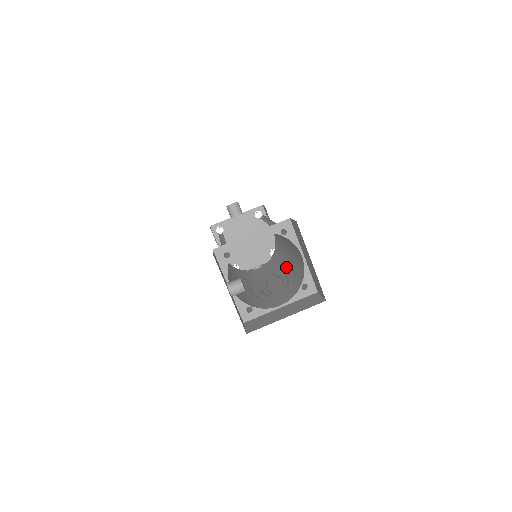
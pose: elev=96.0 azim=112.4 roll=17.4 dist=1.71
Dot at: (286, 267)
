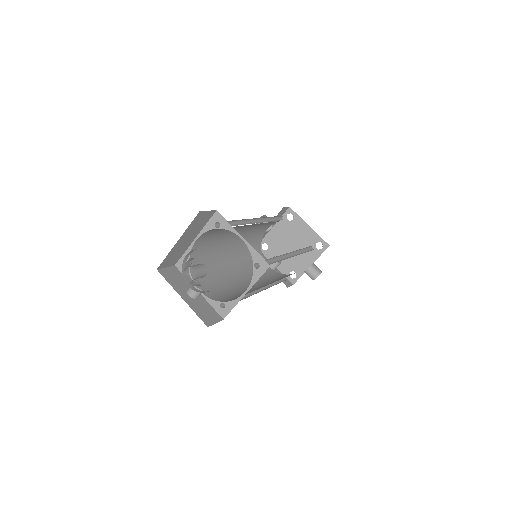
Dot at: (283, 255)
